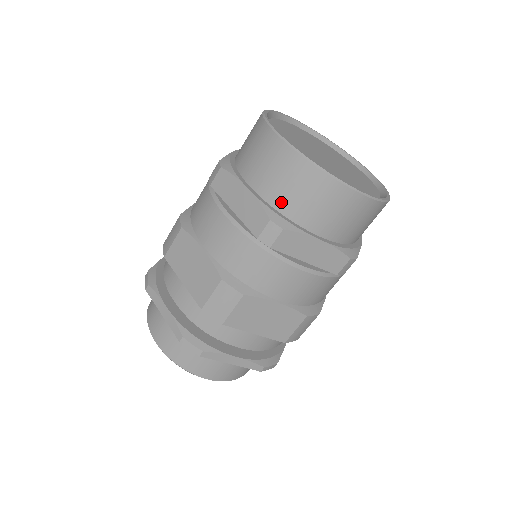
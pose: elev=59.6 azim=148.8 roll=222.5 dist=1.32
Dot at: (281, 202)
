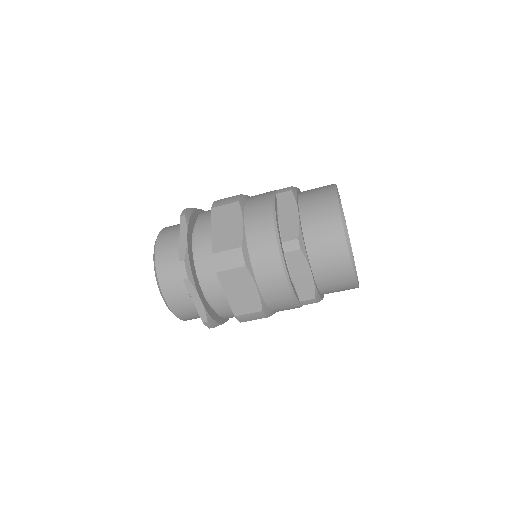
Dot at: (324, 286)
